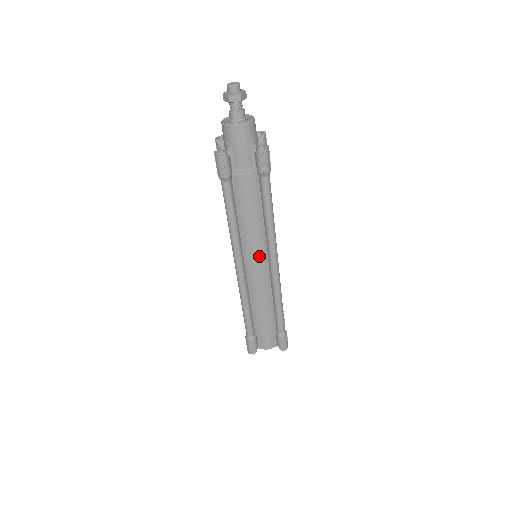
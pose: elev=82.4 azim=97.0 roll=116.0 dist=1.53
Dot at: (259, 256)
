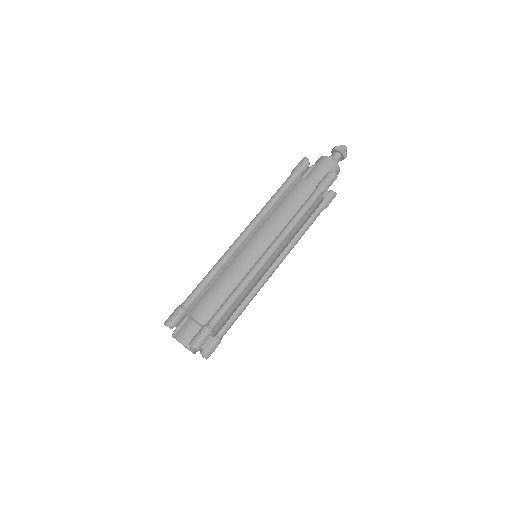
Dot at: (263, 240)
